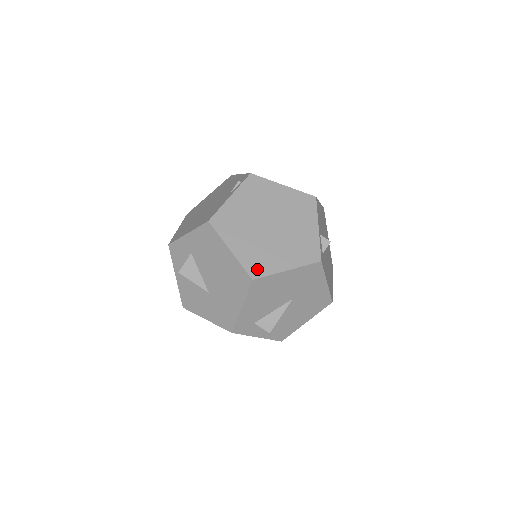
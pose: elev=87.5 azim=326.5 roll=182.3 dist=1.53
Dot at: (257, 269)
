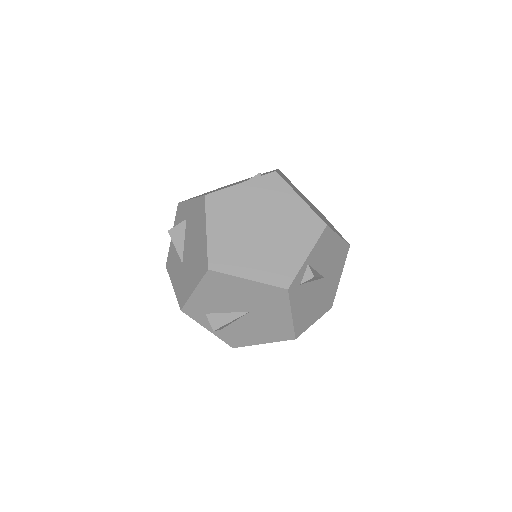
Dot at: (219, 262)
